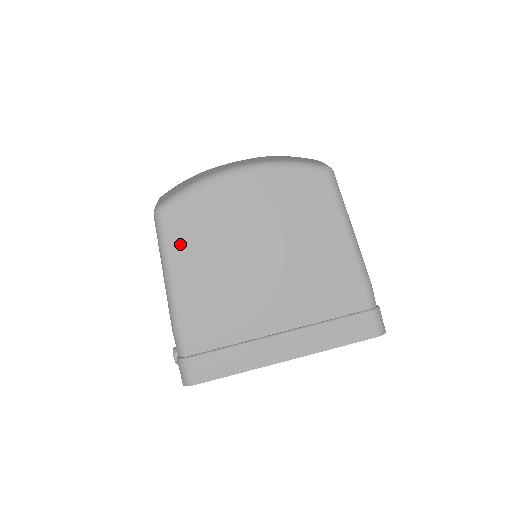
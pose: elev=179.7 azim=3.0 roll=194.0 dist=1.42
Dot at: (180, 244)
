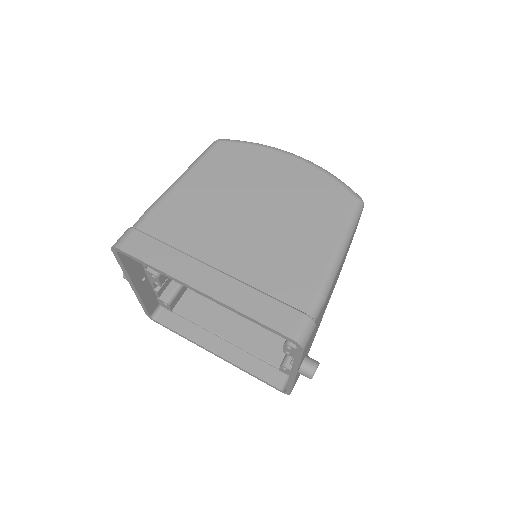
Dot at: (211, 164)
